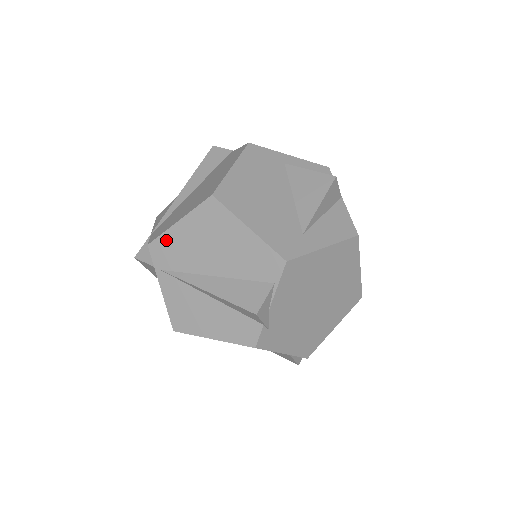
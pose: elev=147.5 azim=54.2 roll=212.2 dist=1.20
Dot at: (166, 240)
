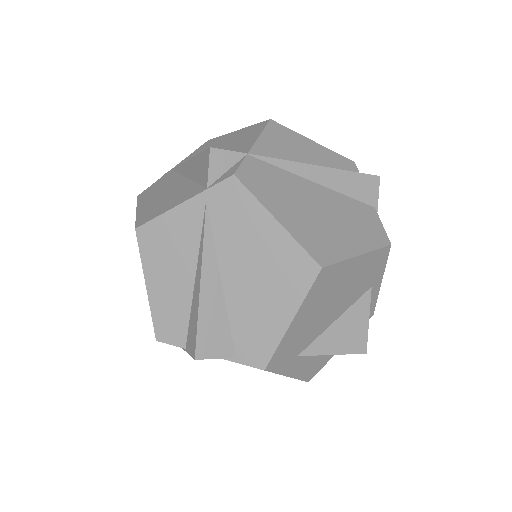
Dot at: (248, 204)
